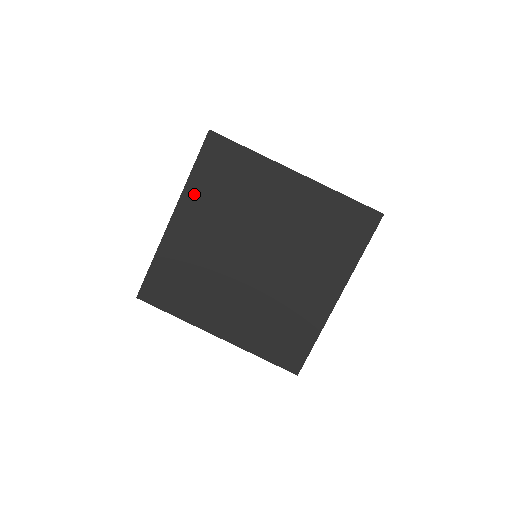
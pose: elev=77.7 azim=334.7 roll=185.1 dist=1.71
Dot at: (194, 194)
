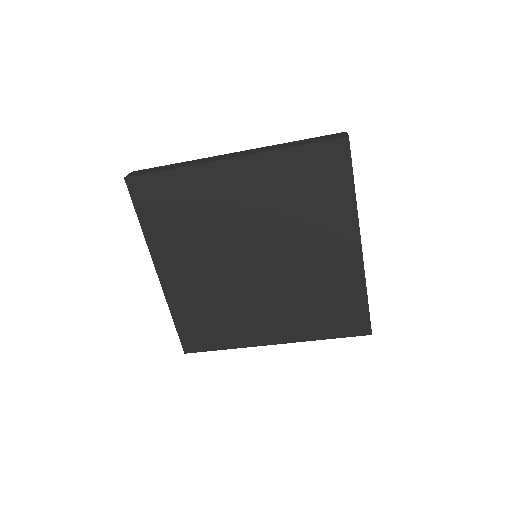
Dot at: (271, 165)
